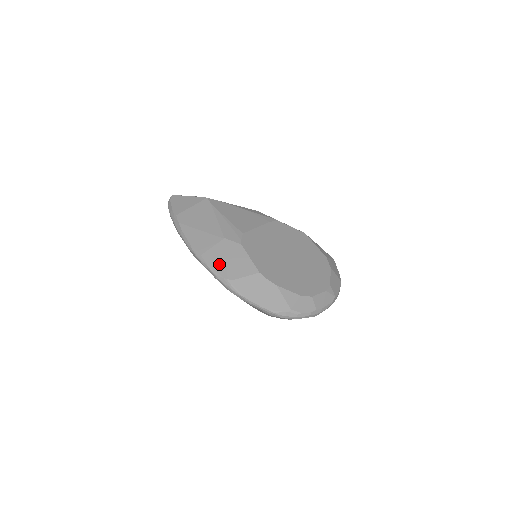
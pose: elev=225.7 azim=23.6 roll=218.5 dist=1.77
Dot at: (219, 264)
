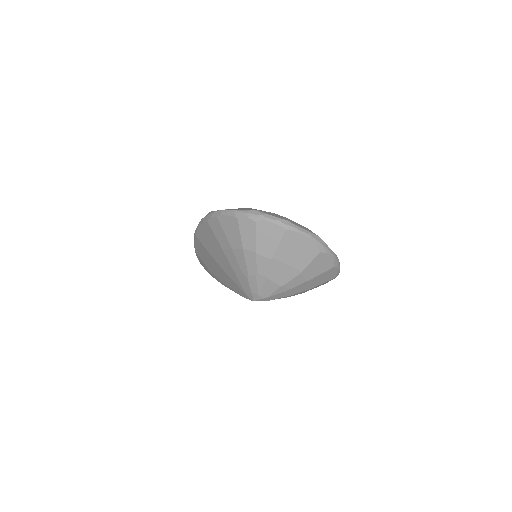
Dot at: occluded
